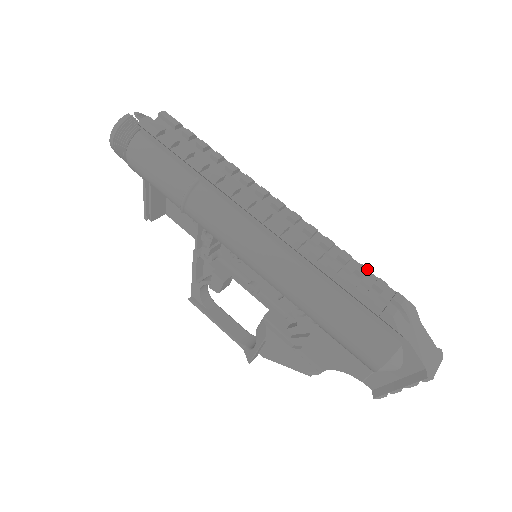
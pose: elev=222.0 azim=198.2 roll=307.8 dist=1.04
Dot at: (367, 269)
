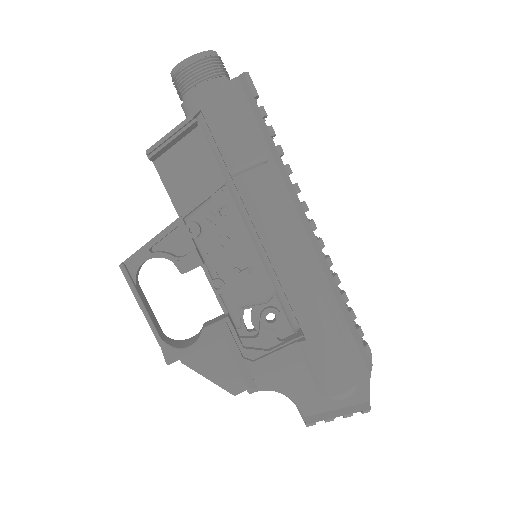
Dot at: occluded
